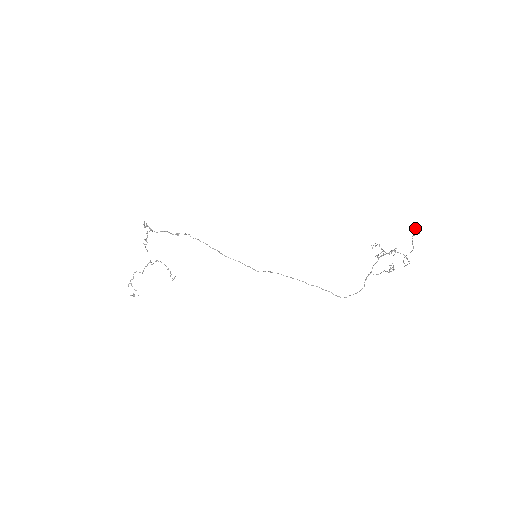
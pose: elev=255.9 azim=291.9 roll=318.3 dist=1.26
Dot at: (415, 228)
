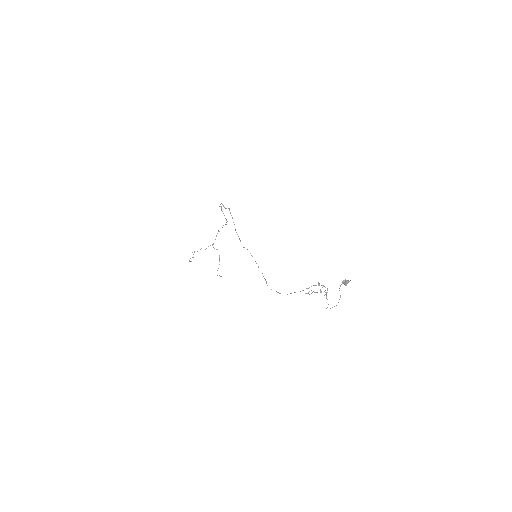
Dot at: occluded
